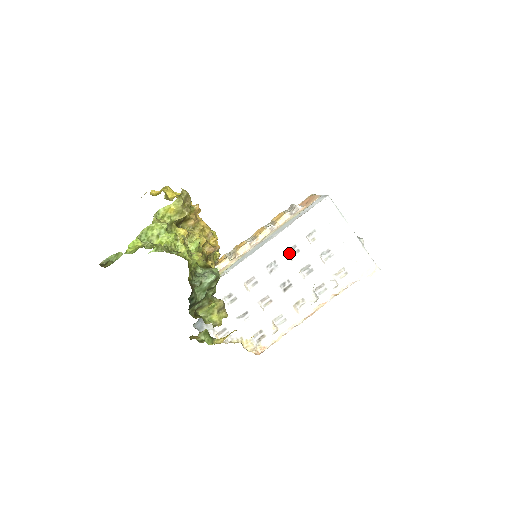
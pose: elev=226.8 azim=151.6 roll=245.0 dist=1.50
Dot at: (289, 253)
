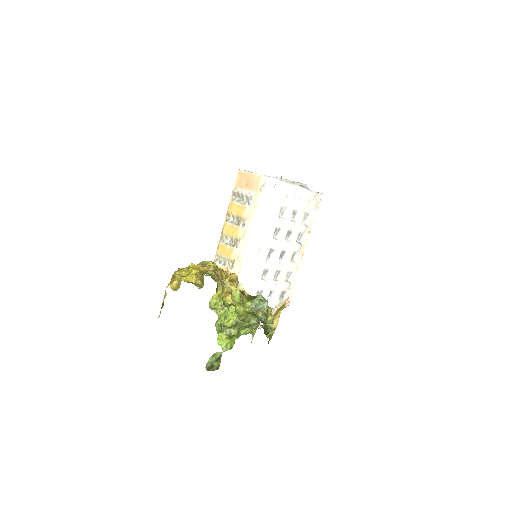
Dot at: (274, 236)
